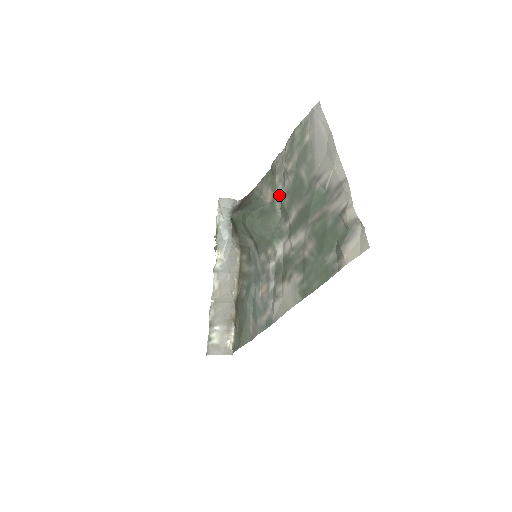
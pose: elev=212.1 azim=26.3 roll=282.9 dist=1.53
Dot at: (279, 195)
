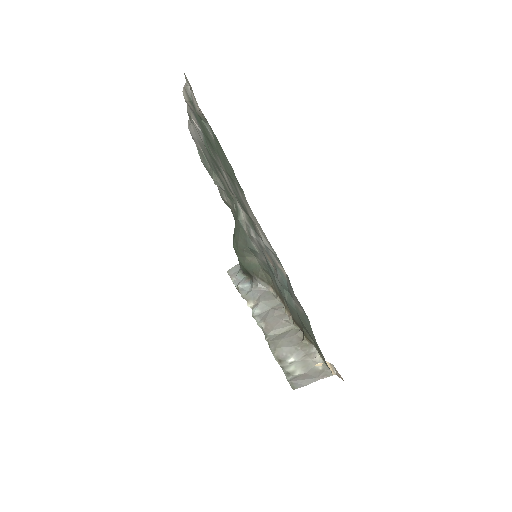
Dot at: (230, 202)
